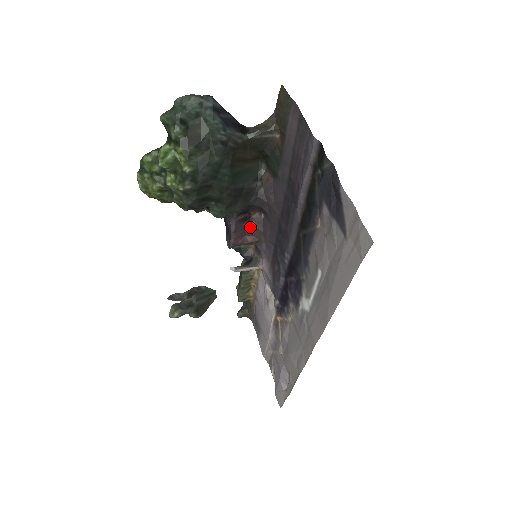
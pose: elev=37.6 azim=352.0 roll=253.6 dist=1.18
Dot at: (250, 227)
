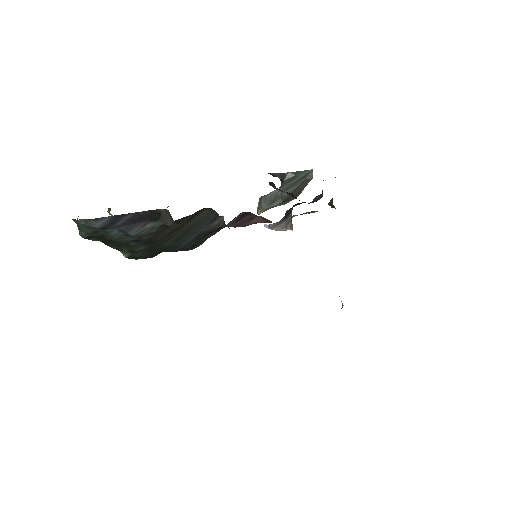
Dot at: (255, 216)
